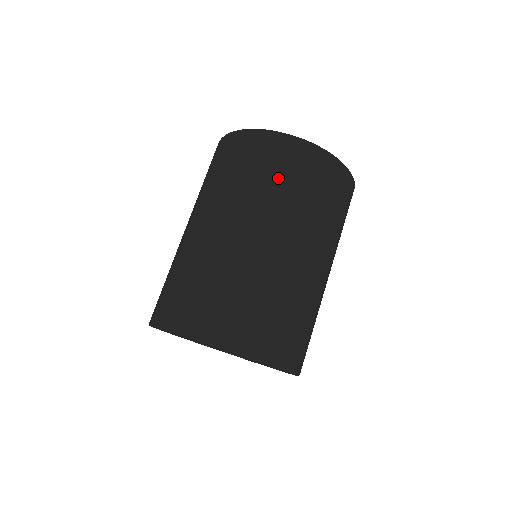
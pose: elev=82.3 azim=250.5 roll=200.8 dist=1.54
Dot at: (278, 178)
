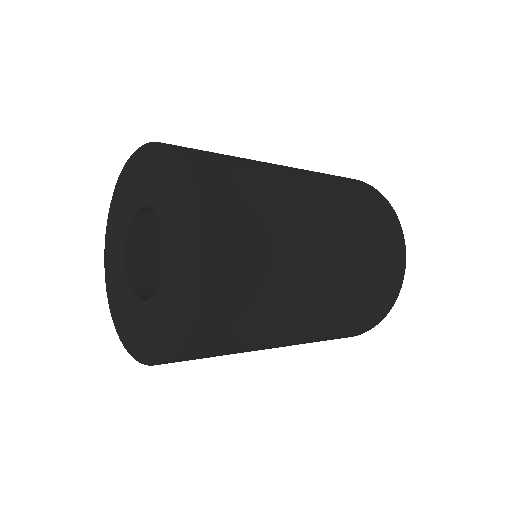
Dot at: (347, 187)
